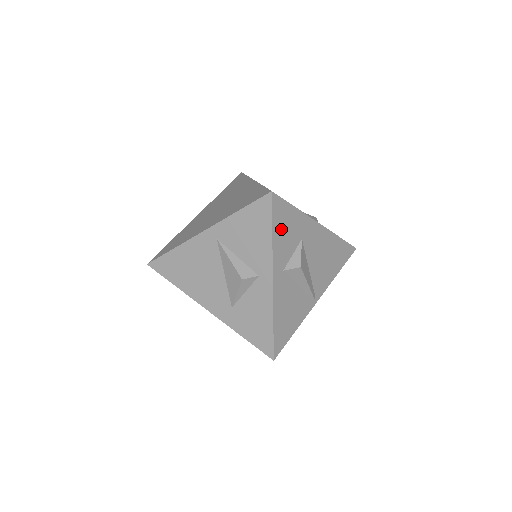
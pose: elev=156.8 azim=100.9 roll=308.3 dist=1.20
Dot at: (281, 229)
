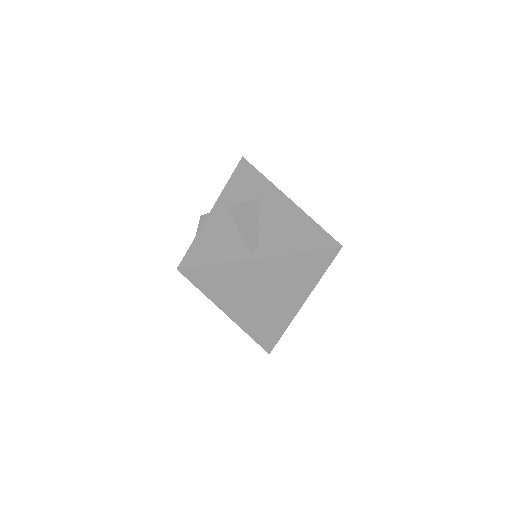
Dot at: (240, 181)
